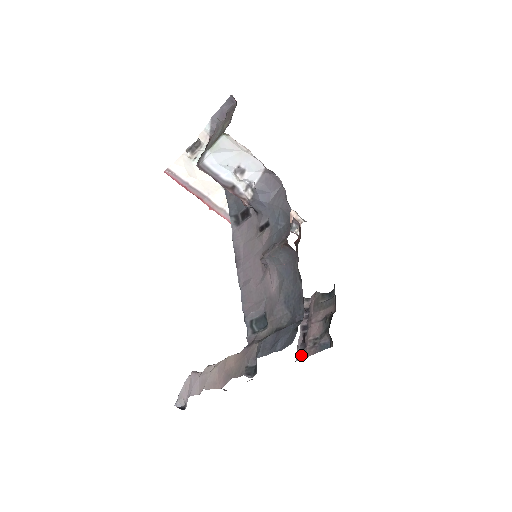
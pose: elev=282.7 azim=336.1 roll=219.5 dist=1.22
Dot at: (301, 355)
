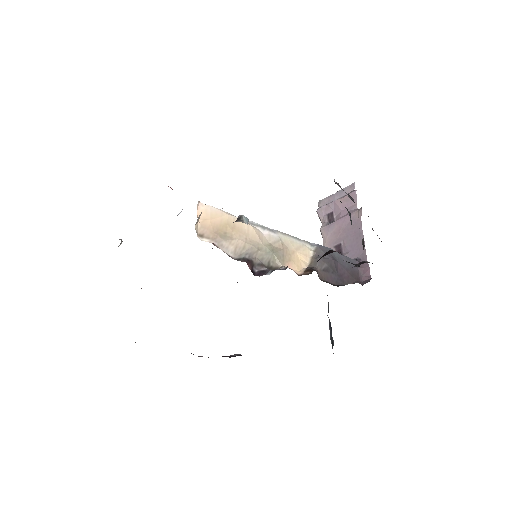
Dot at: occluded
